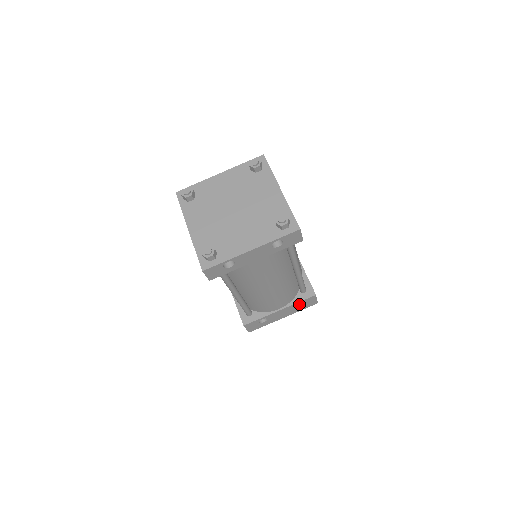
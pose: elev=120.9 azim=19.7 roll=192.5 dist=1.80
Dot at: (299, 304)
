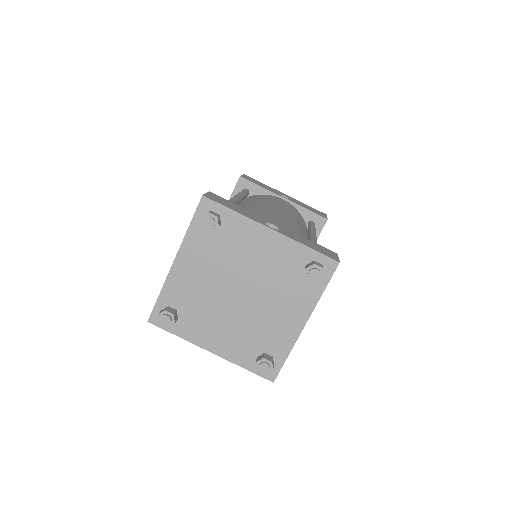
Dot at: occluded
